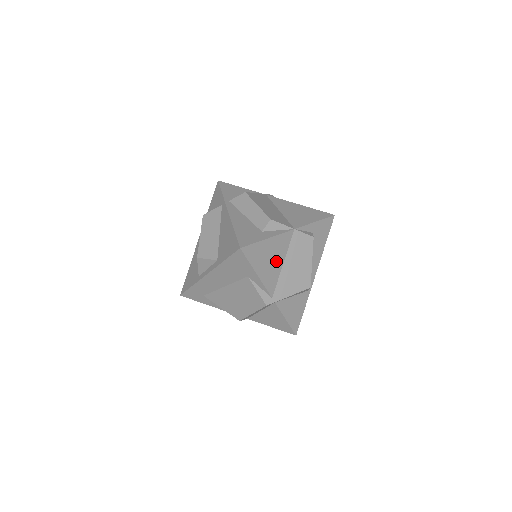
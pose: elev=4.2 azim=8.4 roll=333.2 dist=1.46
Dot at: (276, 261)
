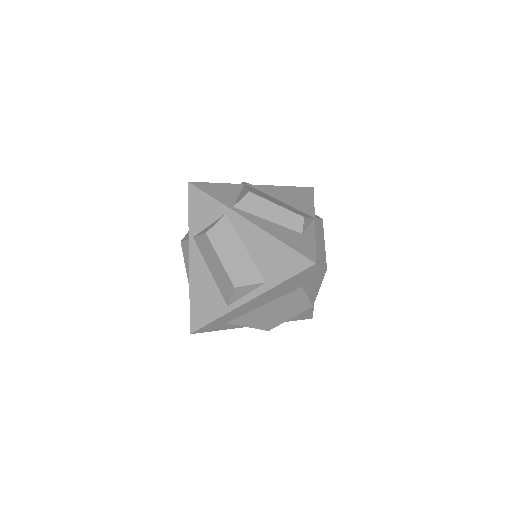
Dot at: occluded
